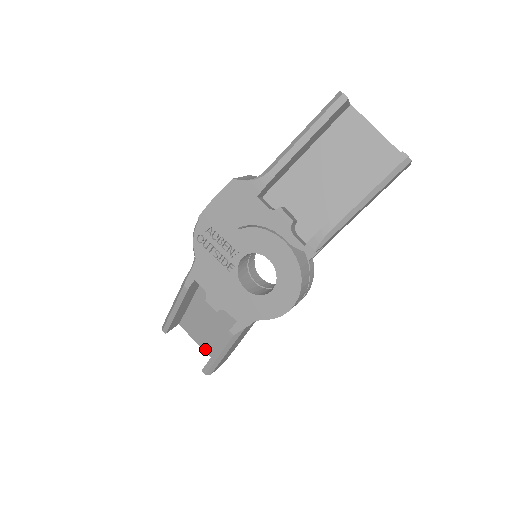
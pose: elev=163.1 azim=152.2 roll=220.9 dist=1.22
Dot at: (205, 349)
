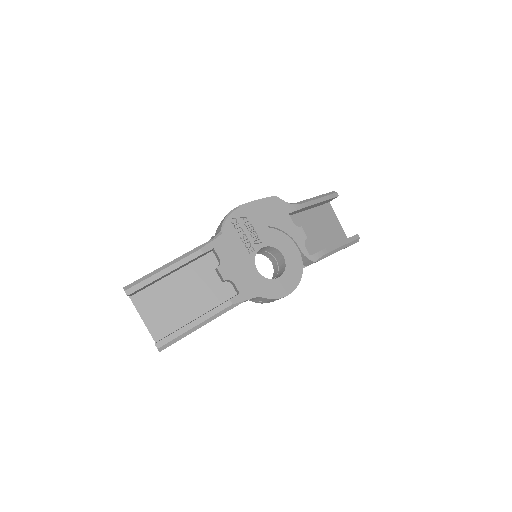
Dot at: (151, 329)
